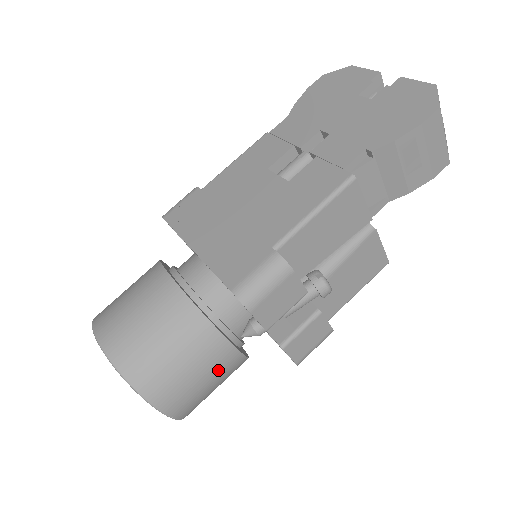
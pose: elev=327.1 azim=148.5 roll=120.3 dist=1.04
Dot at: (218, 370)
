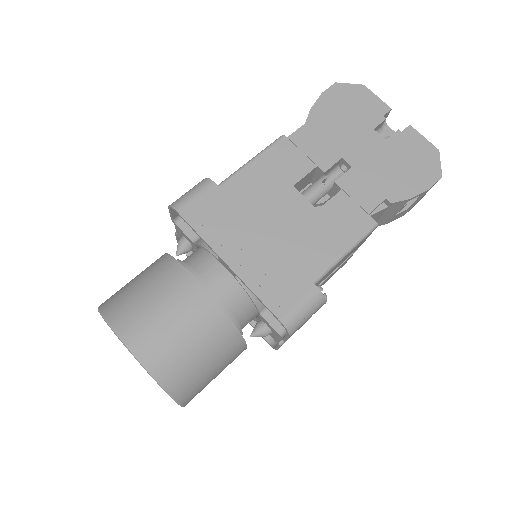
Dot at: occluded
